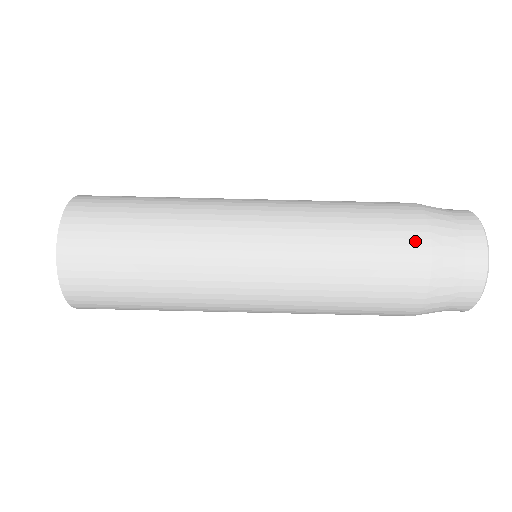
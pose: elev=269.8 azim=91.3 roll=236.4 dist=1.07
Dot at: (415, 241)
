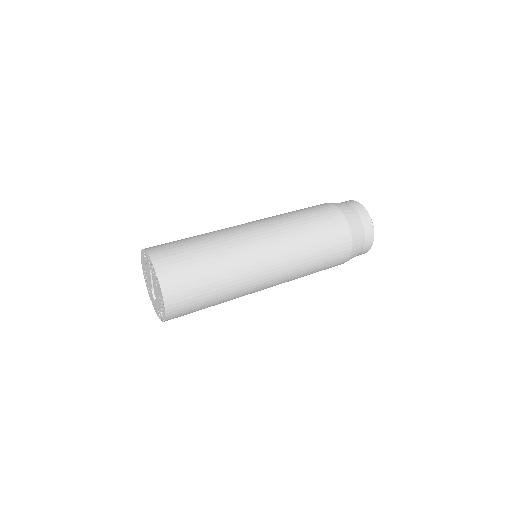
Dot at: (339, 220)
